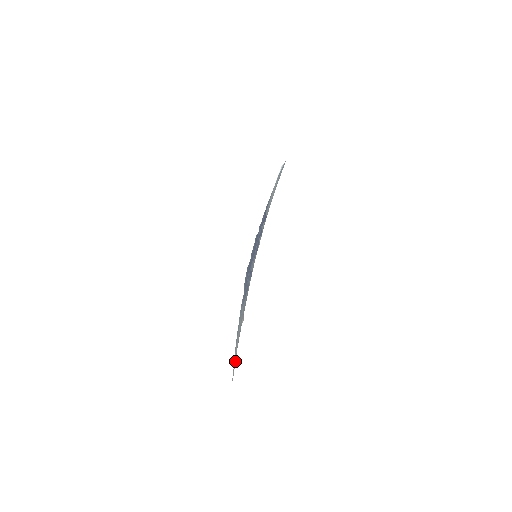
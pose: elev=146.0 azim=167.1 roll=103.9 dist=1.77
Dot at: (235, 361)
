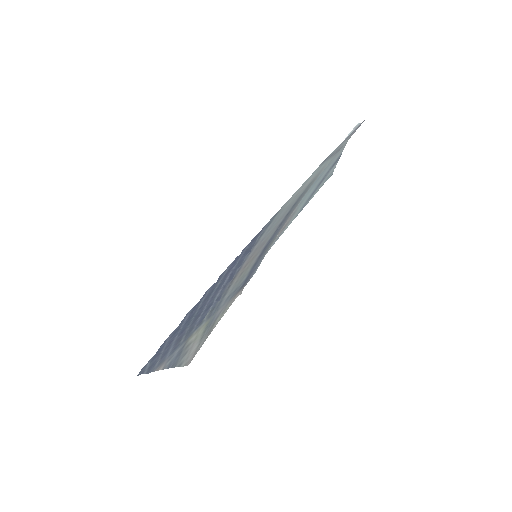
Dot at: (203, 343)
